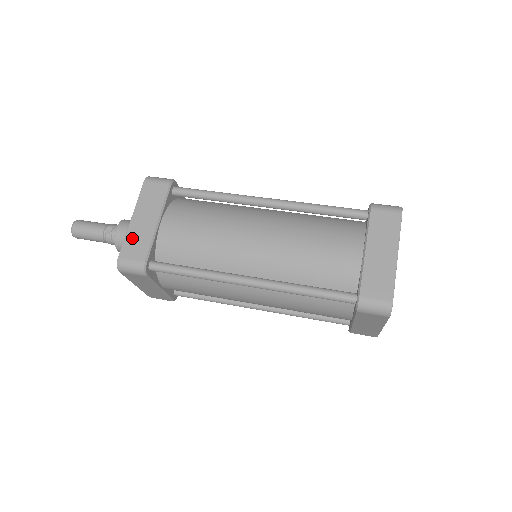
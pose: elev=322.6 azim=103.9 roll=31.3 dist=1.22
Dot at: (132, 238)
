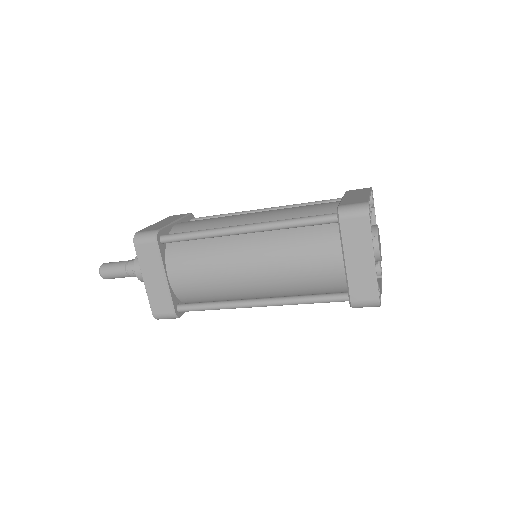
Dot at: (152, 227)
